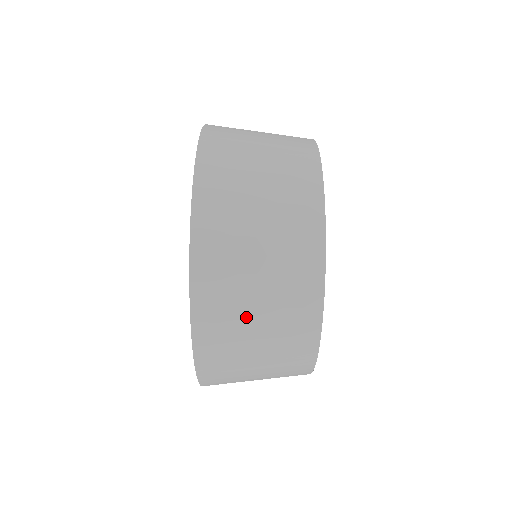
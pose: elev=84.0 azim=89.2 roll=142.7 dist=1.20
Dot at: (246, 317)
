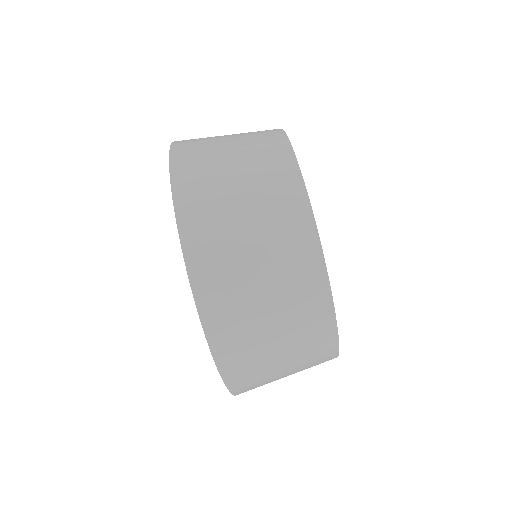
Dot at: (246, 274)
